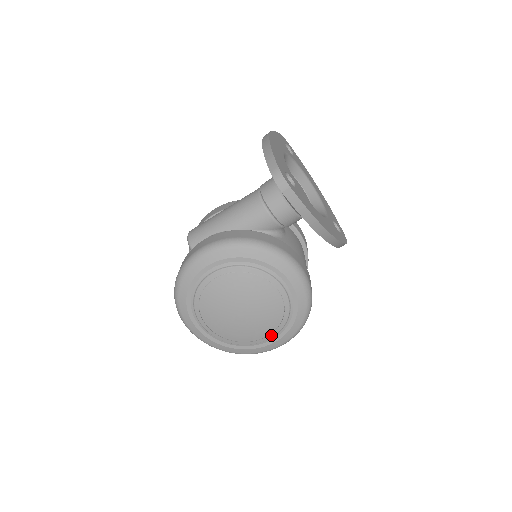
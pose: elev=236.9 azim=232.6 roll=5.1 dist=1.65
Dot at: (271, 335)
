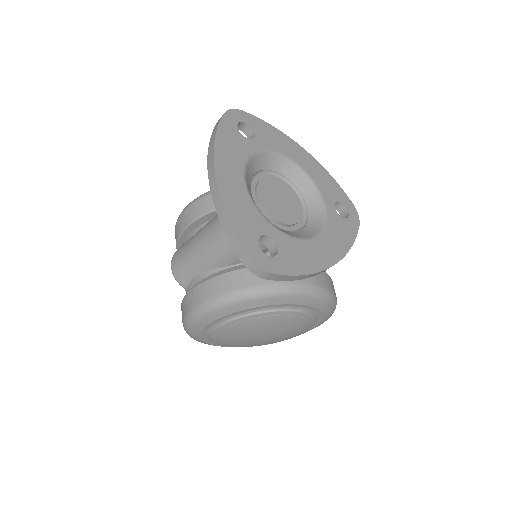
Dot at: (302, 333)
